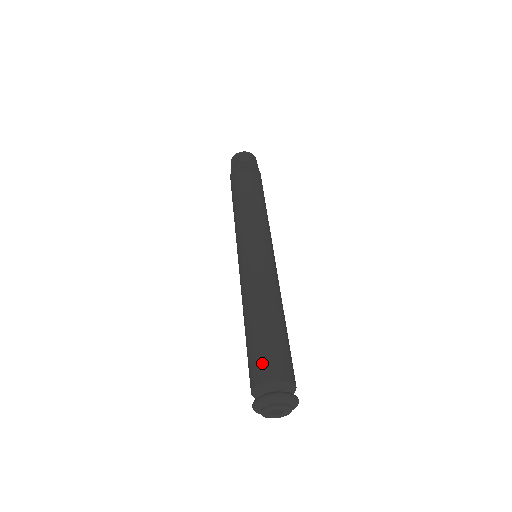
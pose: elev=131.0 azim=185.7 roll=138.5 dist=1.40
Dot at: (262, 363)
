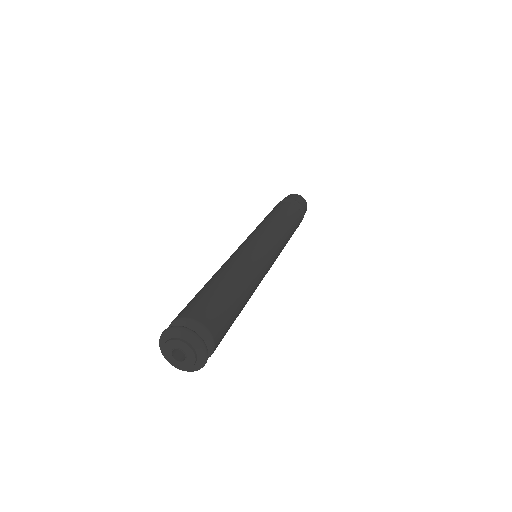
Dot at: occluded
